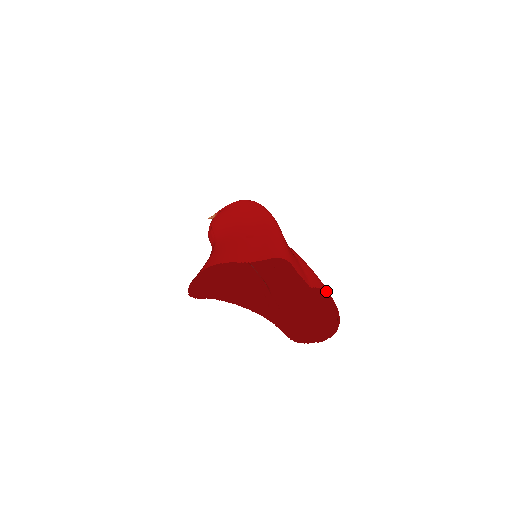
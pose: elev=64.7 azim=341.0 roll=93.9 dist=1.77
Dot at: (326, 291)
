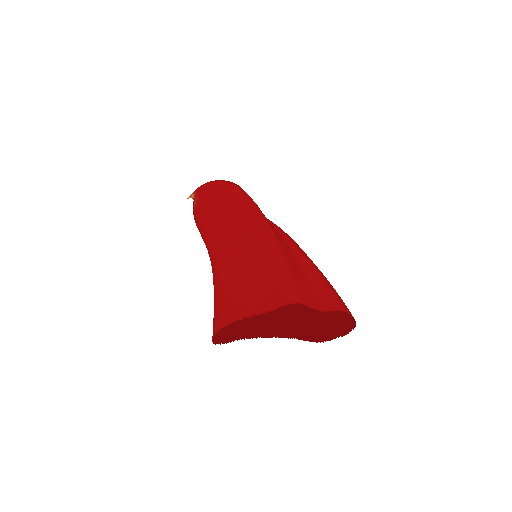
Dot at: (336, 292)
